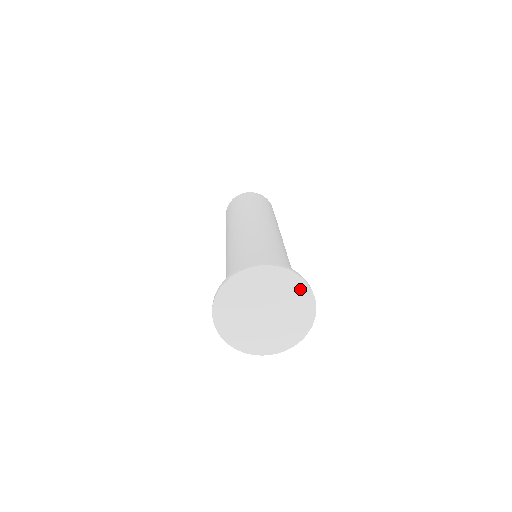
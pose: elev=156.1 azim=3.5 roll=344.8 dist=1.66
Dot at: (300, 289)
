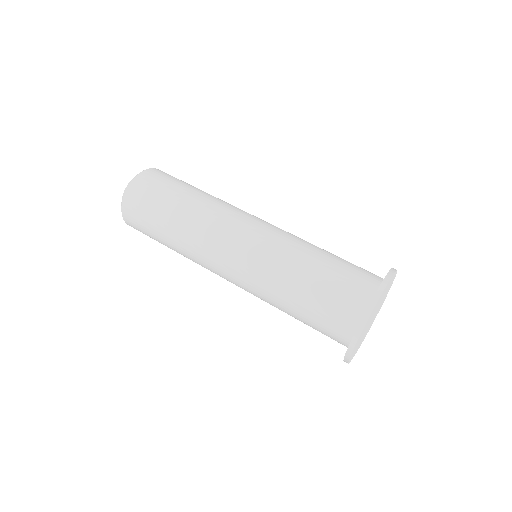
Dot at: occluded
